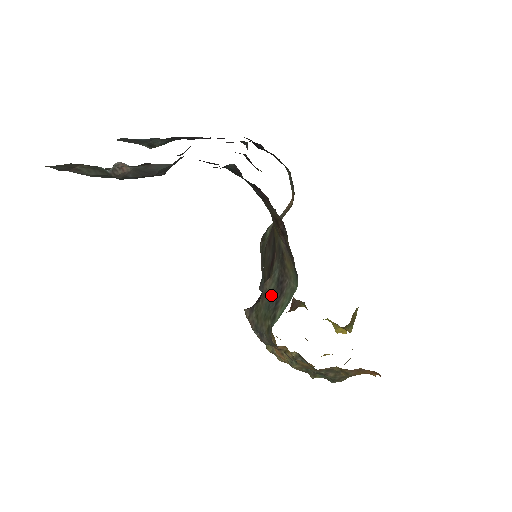
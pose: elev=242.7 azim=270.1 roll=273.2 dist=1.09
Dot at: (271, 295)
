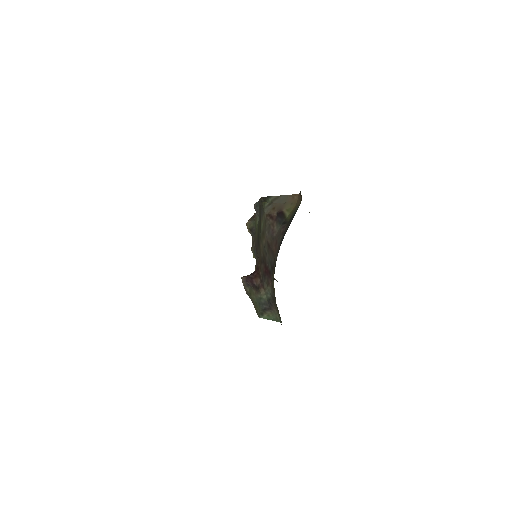
Dot at: (262, 301)
